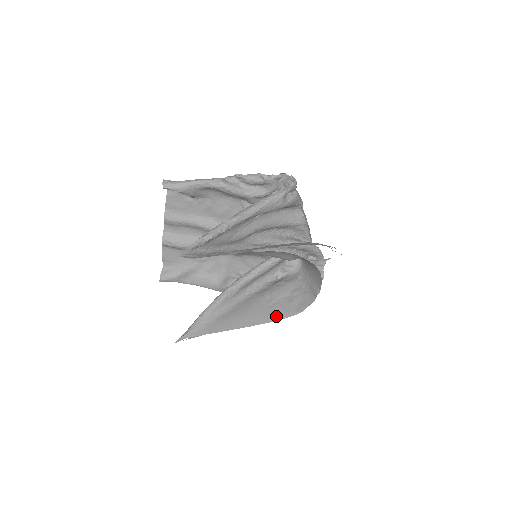
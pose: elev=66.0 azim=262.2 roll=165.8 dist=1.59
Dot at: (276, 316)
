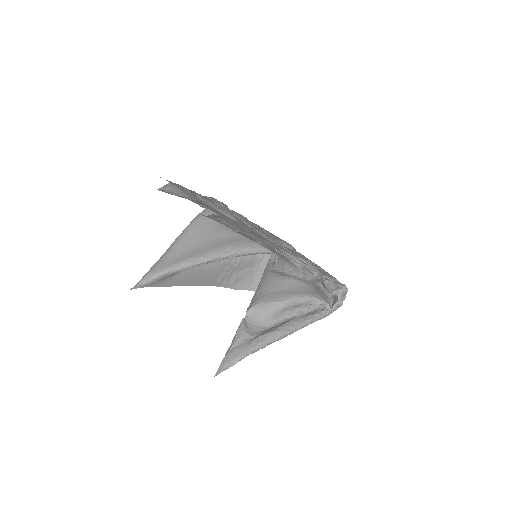
Dot at: (219, 283)
